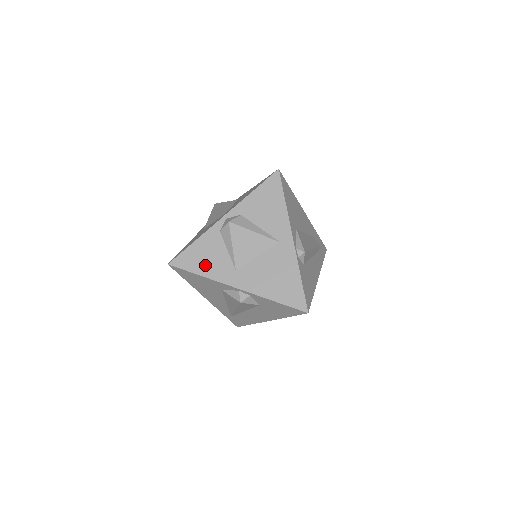
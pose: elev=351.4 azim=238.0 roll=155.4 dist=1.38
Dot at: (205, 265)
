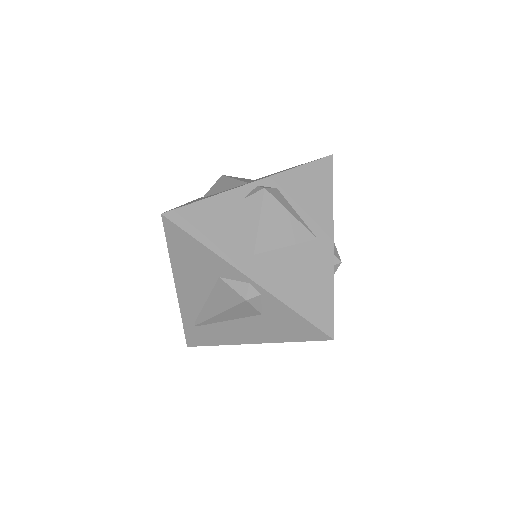
Dot at: (214, 233)
